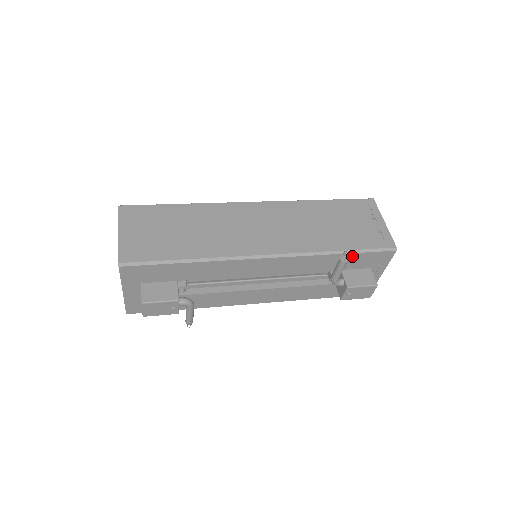
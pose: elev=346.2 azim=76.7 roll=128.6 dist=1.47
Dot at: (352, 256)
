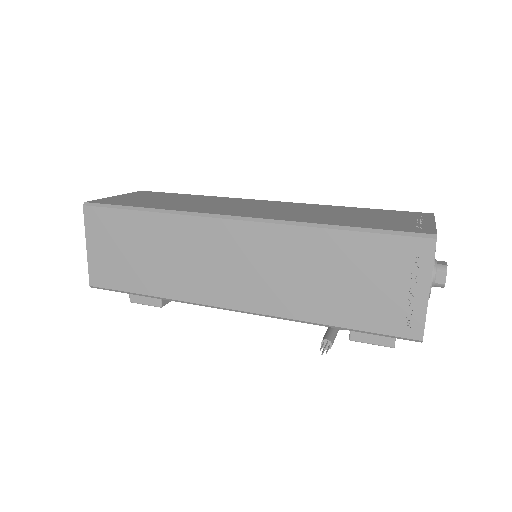
Dot at: occluded
